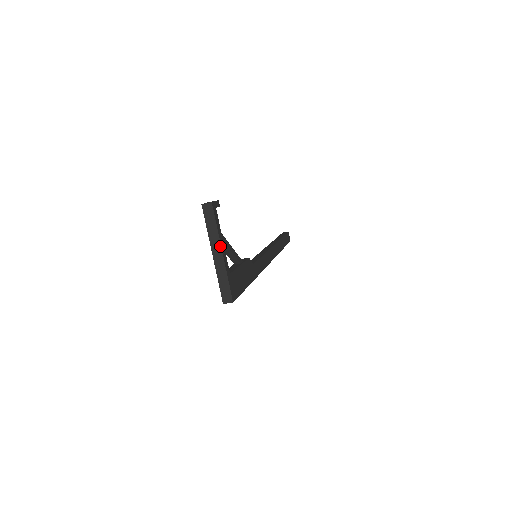
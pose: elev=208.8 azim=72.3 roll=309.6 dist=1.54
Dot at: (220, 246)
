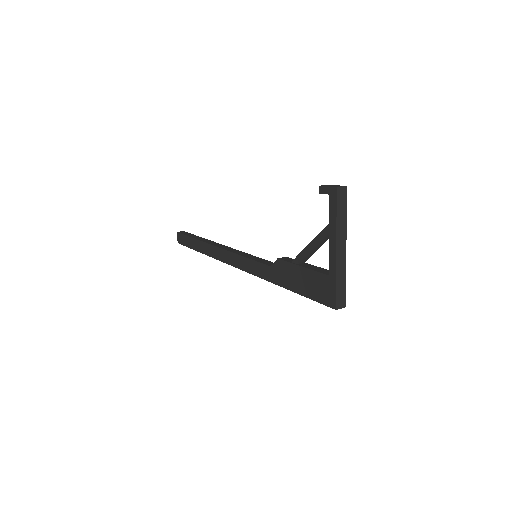
Dot at: (345, 240)
